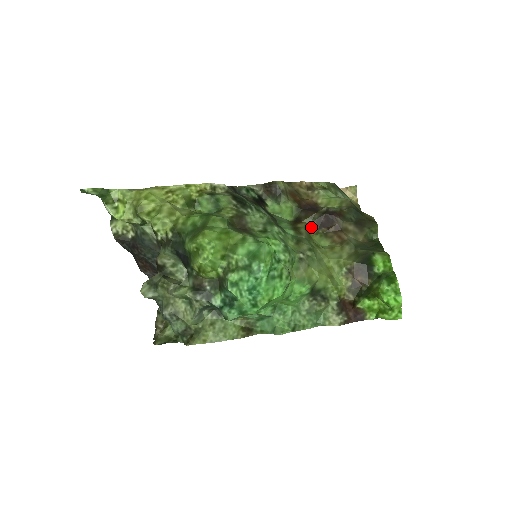
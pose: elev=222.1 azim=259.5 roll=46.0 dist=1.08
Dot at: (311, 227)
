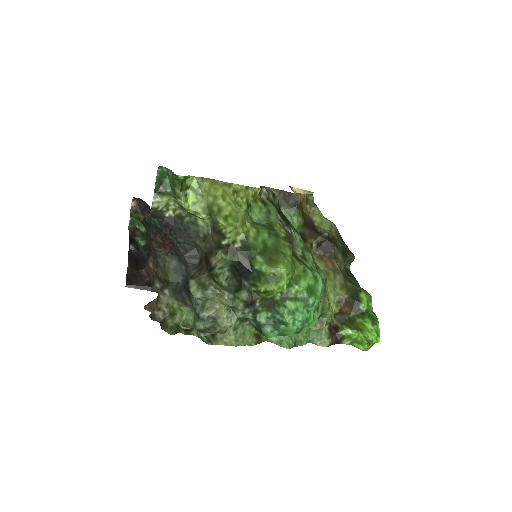
Dot at: (312, 247)
